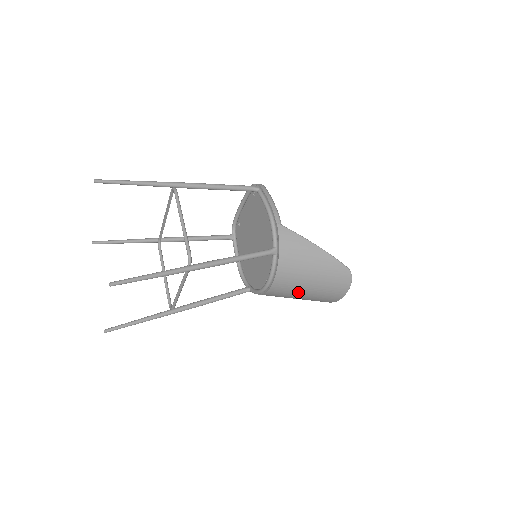
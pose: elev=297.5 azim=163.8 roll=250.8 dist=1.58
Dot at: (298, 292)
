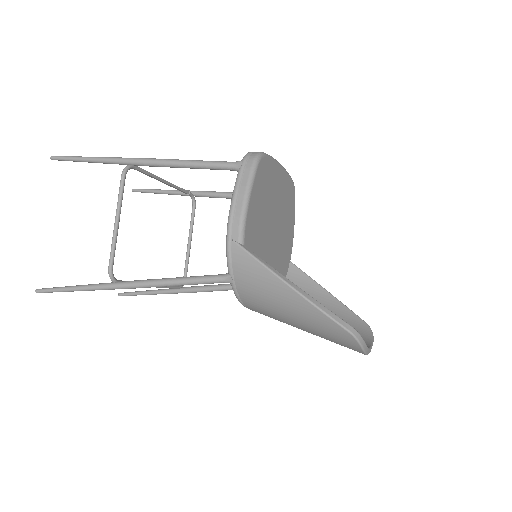
Dot at: occluded
